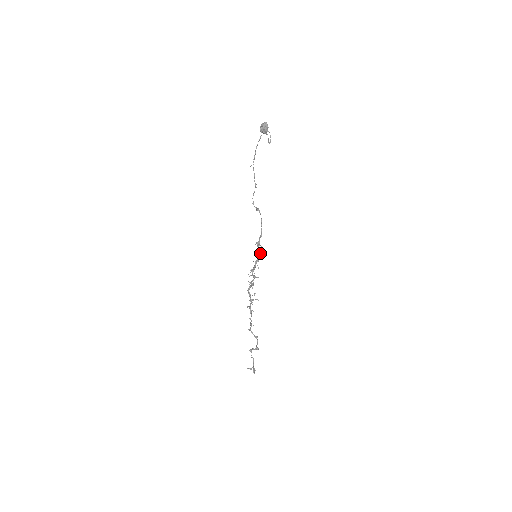
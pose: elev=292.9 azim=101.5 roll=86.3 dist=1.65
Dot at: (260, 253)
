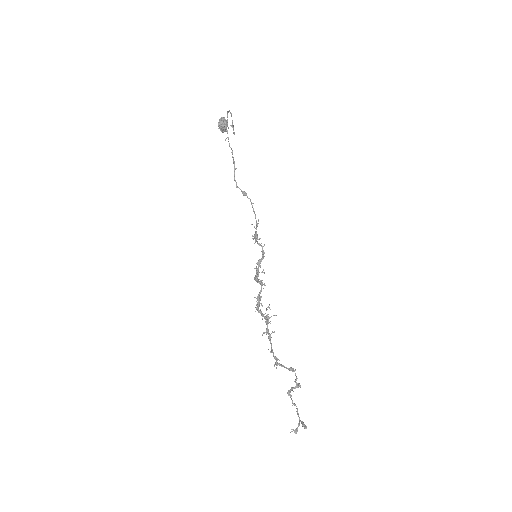
Dot at: (262, 246)
